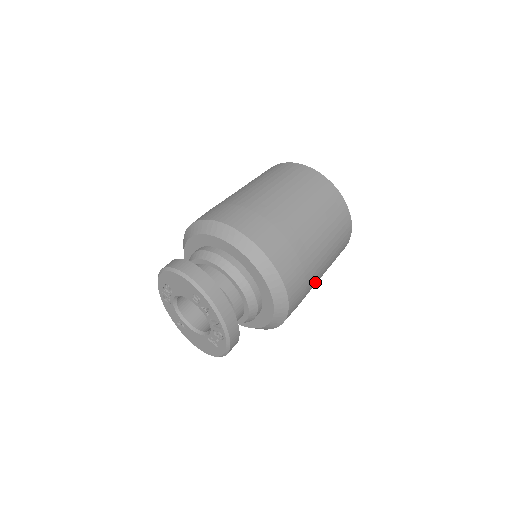
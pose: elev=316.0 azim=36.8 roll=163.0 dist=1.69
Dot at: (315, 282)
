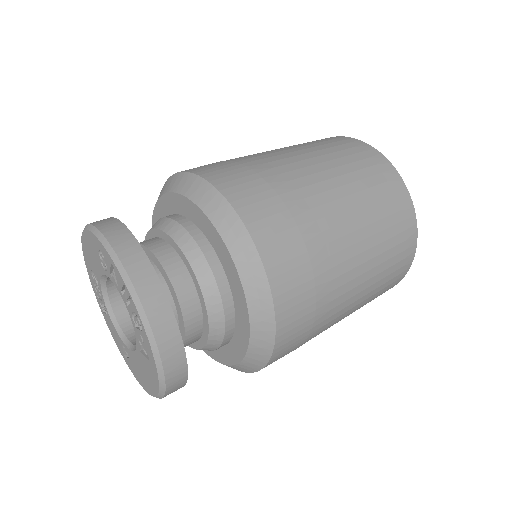
Dot at: (341, 260)
